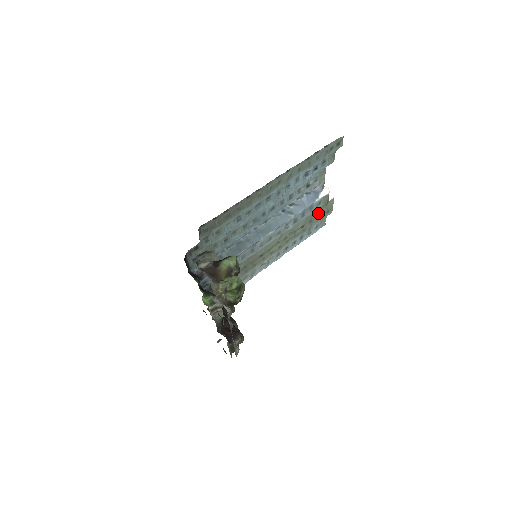
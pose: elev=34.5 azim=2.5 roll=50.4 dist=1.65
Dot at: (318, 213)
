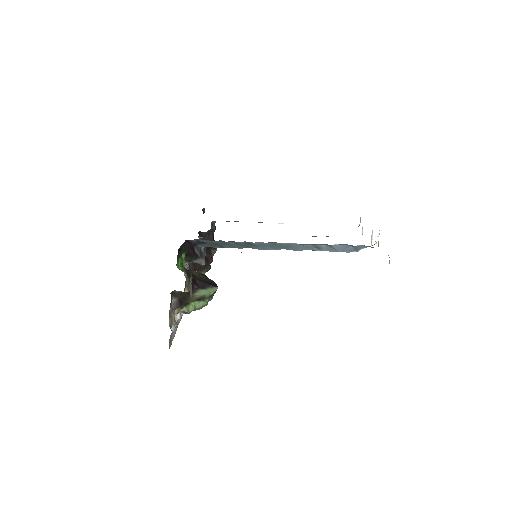
Dot at: occluded
